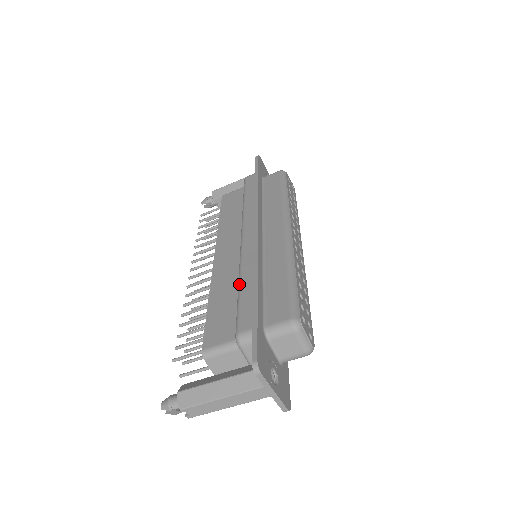
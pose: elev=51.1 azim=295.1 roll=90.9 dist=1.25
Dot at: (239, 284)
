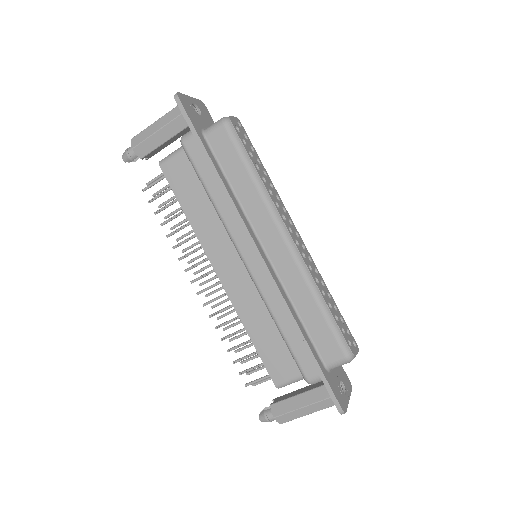
Dot at: (278, 327)
